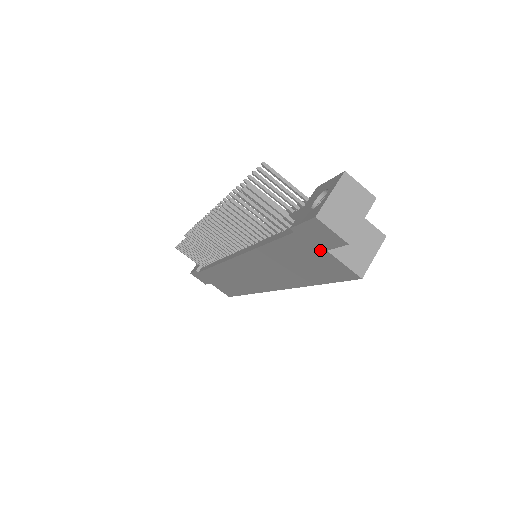
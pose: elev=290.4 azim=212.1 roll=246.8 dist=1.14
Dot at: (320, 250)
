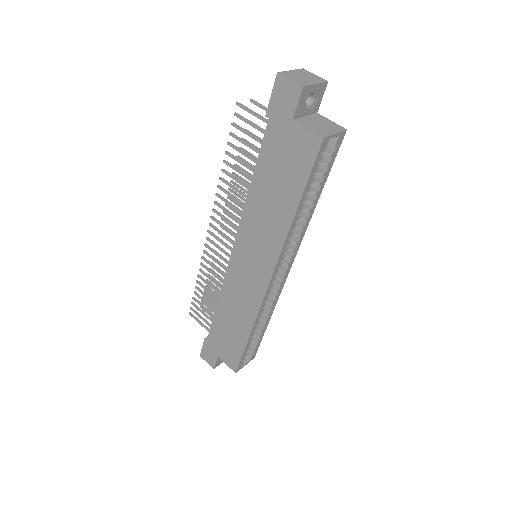
Dot at: (289, 126)
